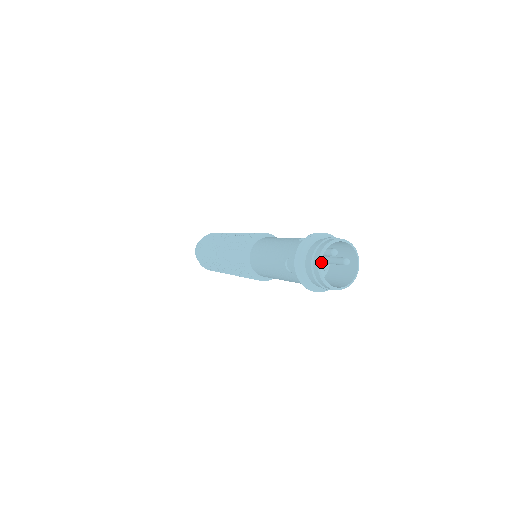
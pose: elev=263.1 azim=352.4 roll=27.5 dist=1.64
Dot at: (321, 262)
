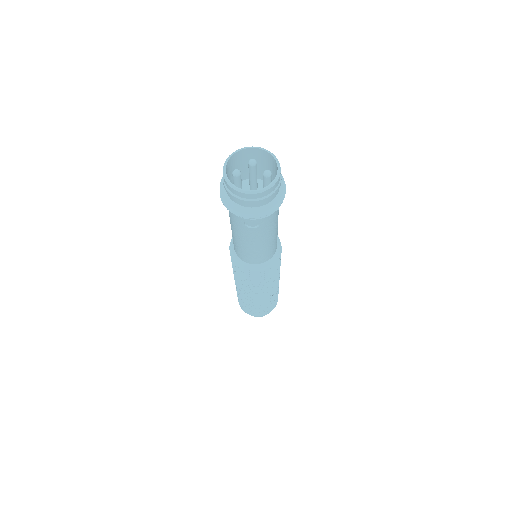
Dot at: occluded
